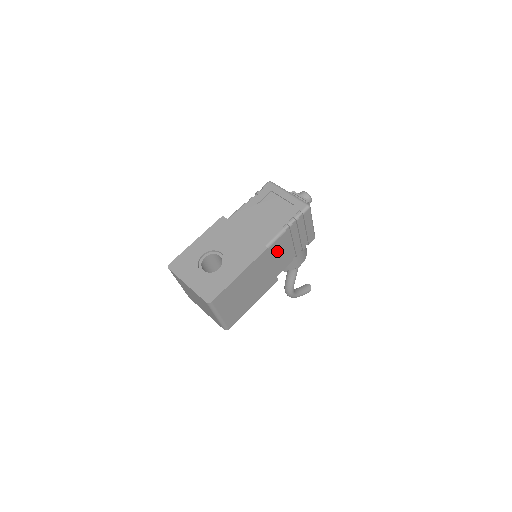
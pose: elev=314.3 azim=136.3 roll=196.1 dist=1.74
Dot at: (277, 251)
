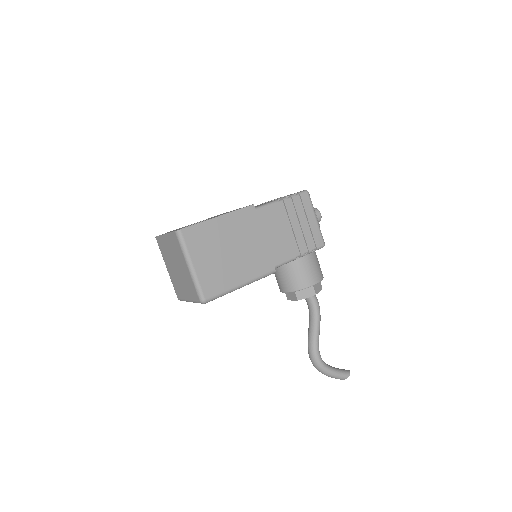
Dot at: (270, 224)
